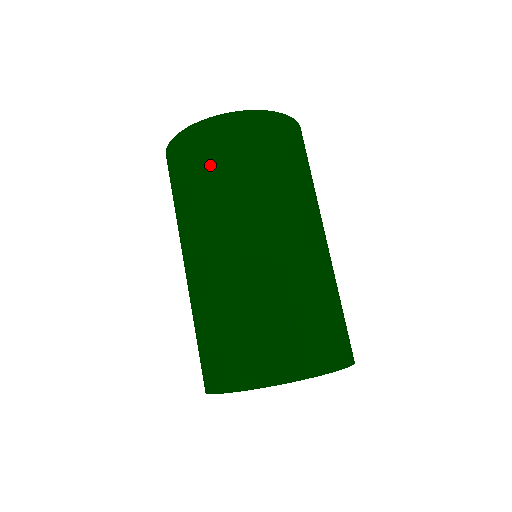
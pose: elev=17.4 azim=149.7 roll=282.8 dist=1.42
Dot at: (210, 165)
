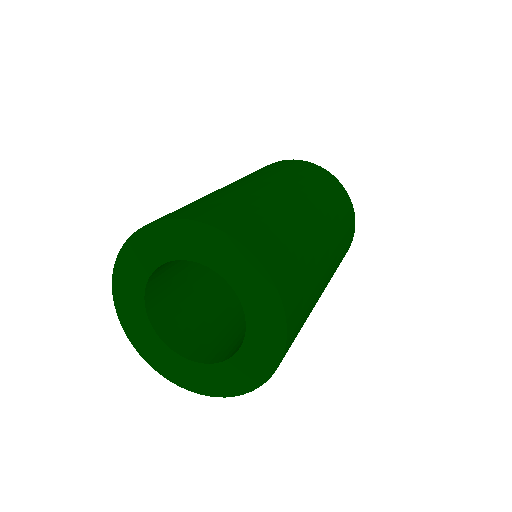
Dot at: (295, 168)
